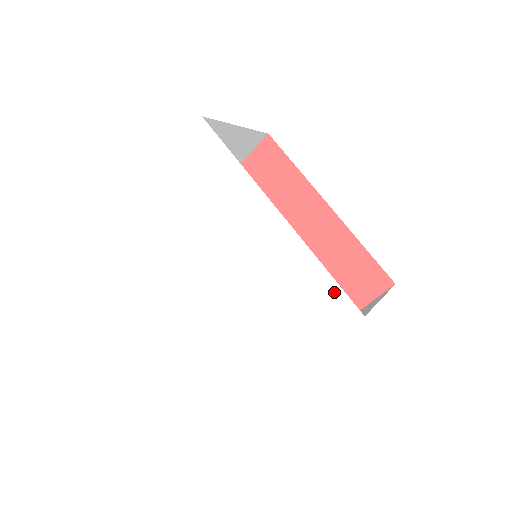
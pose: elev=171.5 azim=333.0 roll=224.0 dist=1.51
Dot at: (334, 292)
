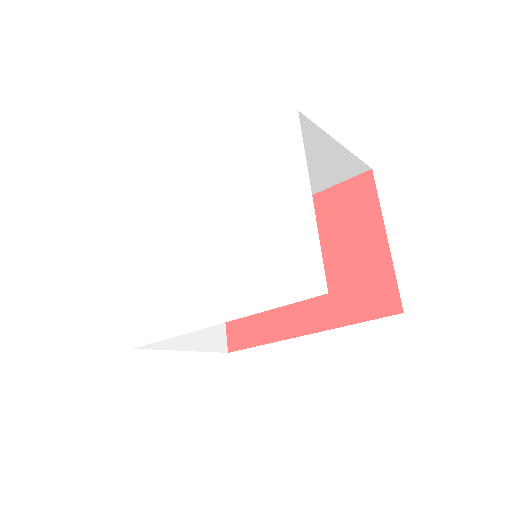
Dot at: (270, 135)
